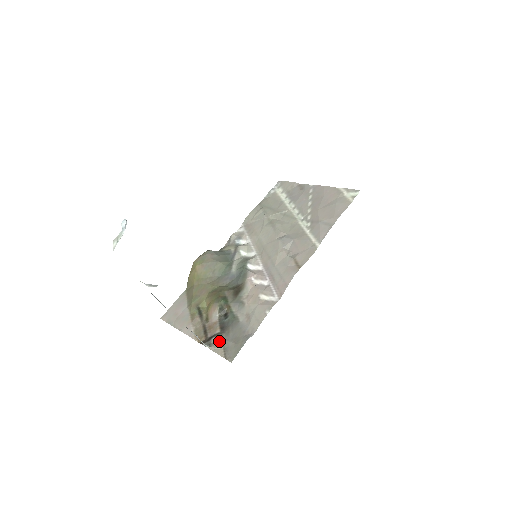
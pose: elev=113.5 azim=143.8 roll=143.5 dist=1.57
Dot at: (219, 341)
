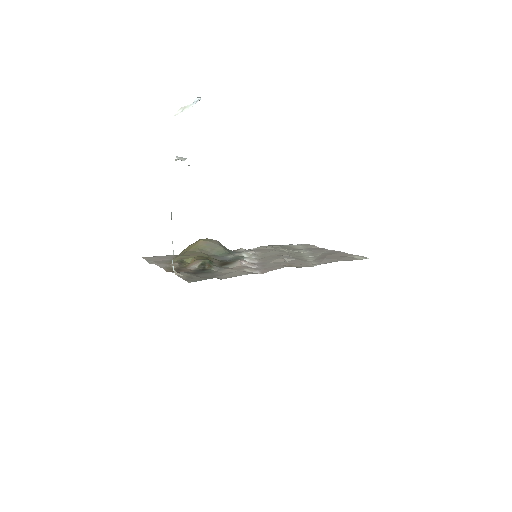
Dot at: (187, 274)
